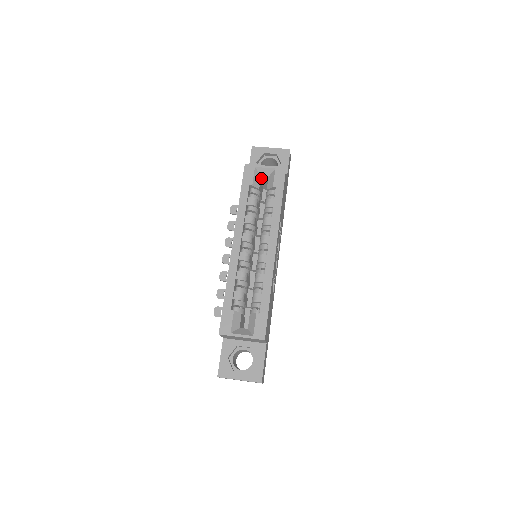
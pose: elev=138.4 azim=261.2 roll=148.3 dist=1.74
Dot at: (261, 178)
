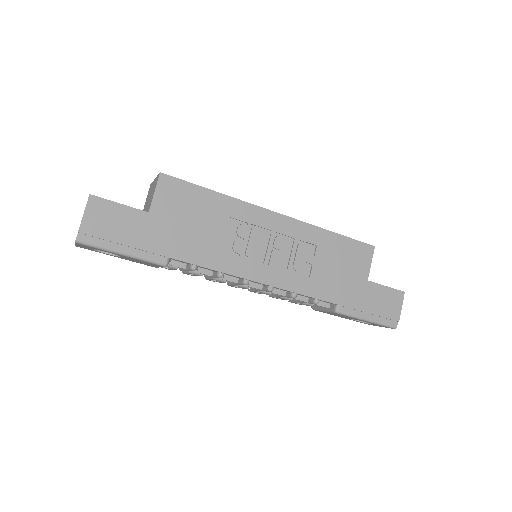
Dot at: occluded
